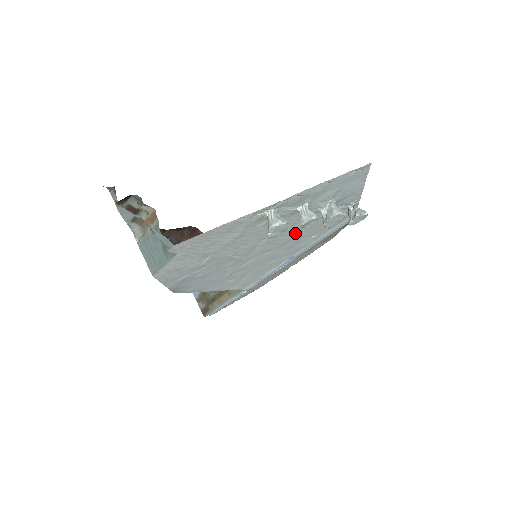
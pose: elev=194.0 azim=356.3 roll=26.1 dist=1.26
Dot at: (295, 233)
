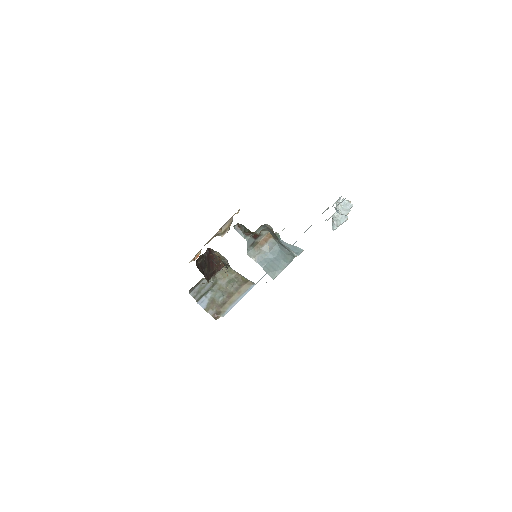
Dot at: occluded
